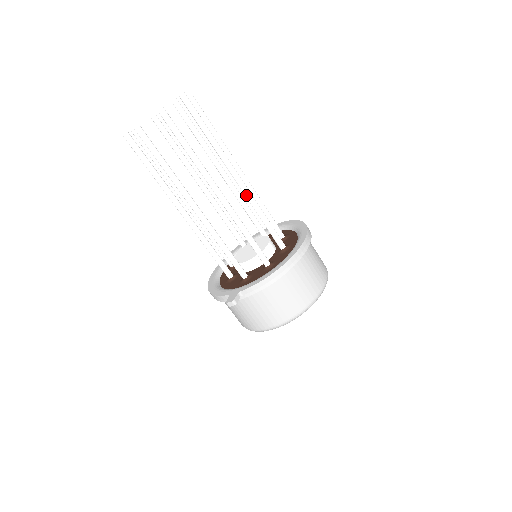
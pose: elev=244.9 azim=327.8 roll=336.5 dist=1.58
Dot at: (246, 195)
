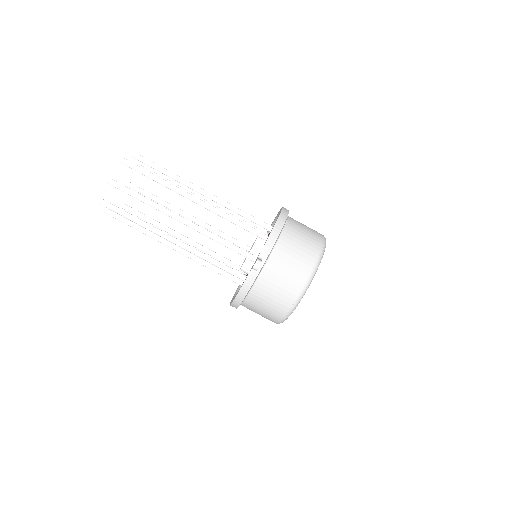
Dot at: (218, 201)
